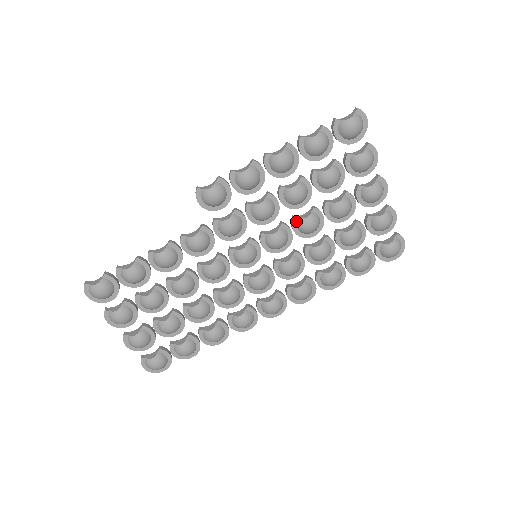
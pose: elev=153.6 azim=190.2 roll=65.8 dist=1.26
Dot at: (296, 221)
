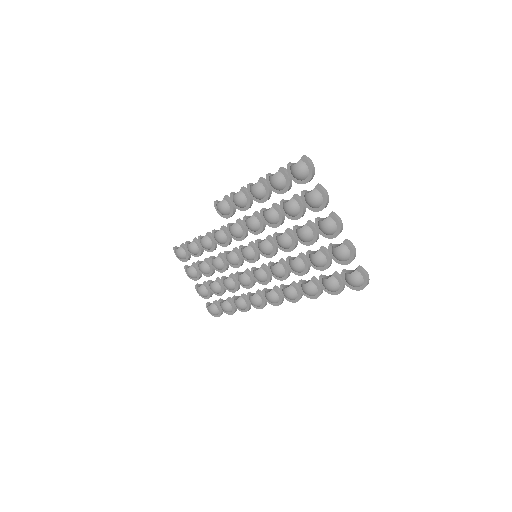
Dot at: (276, 237)
